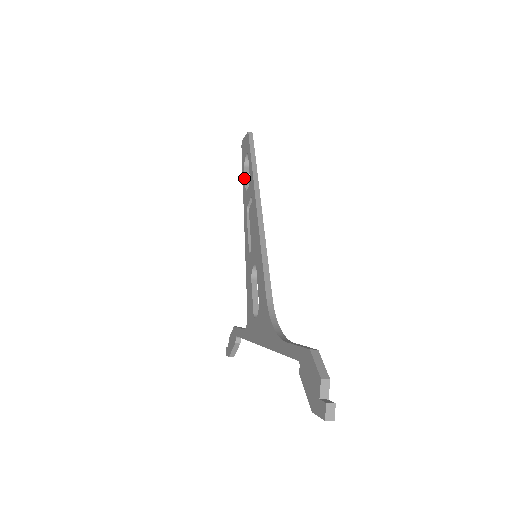
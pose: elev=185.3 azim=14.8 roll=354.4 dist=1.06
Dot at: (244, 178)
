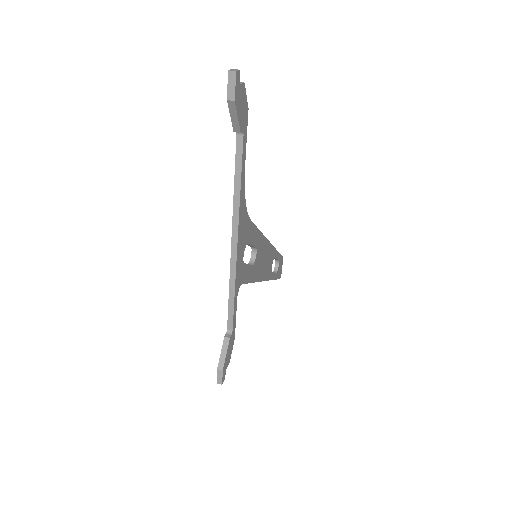
Dot at: occluded
